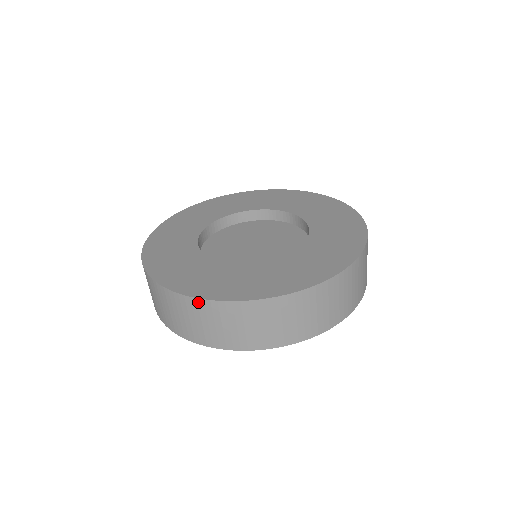
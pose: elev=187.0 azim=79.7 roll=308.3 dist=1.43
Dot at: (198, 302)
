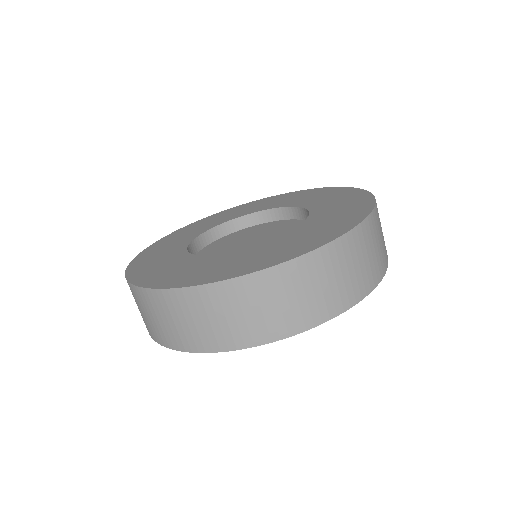
Dot at: (191, 292)
